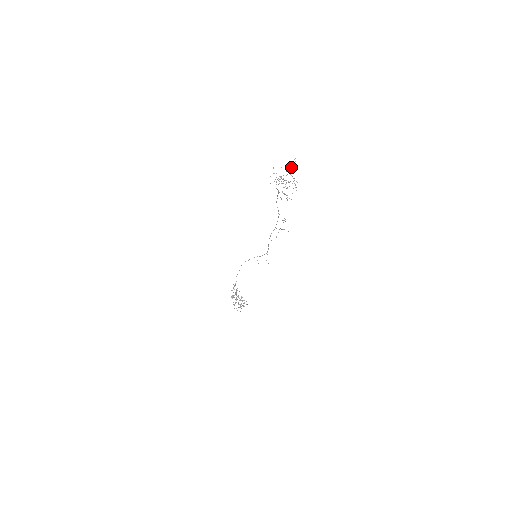
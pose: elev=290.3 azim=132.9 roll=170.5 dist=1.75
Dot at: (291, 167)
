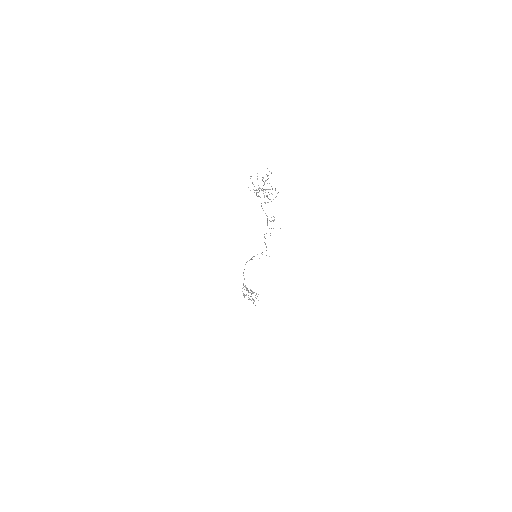
Dot at: occluded
